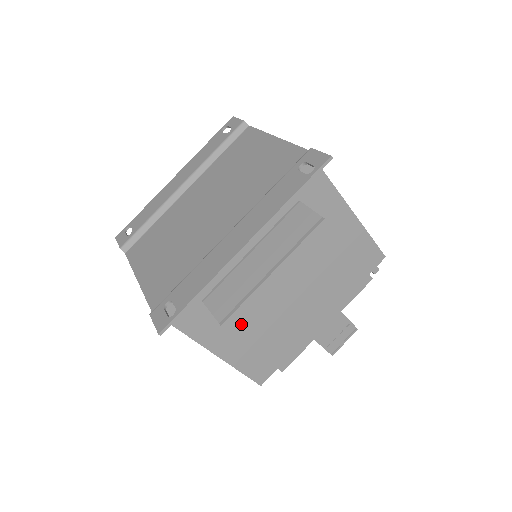
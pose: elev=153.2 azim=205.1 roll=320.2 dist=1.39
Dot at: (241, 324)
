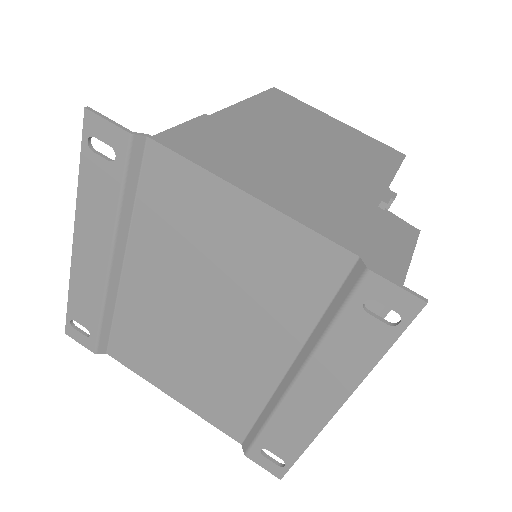
Dot at: occluded
